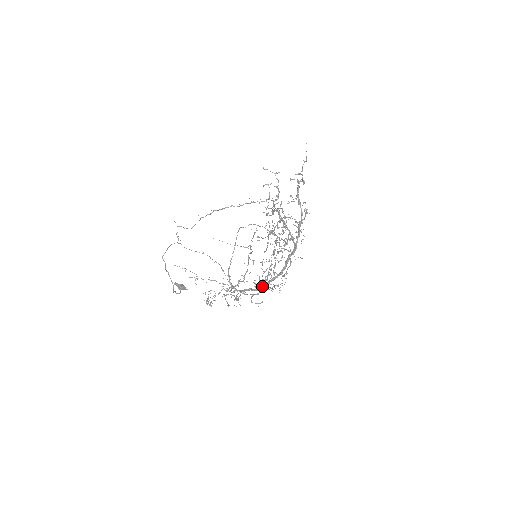
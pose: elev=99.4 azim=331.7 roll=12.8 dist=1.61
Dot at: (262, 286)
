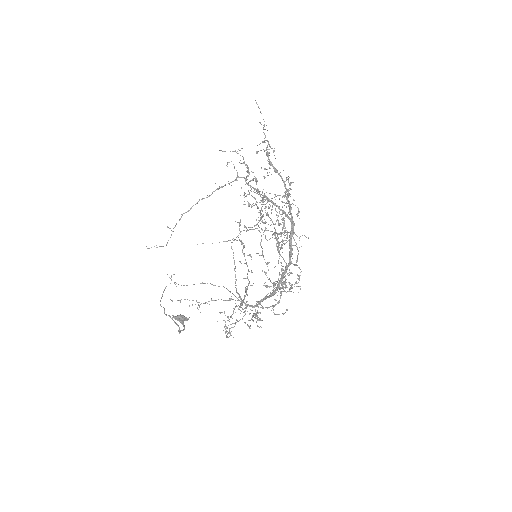
Dot at: (276, 287)
